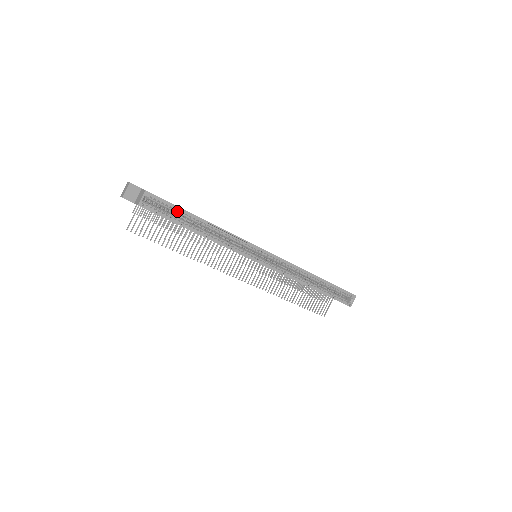
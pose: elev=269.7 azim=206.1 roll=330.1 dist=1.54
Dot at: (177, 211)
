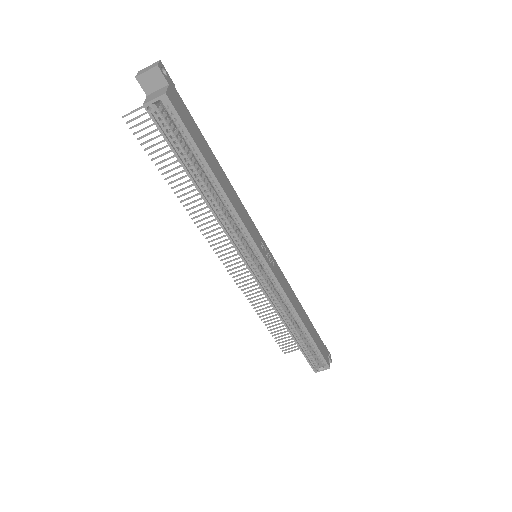
Dot at: (192, 147)
